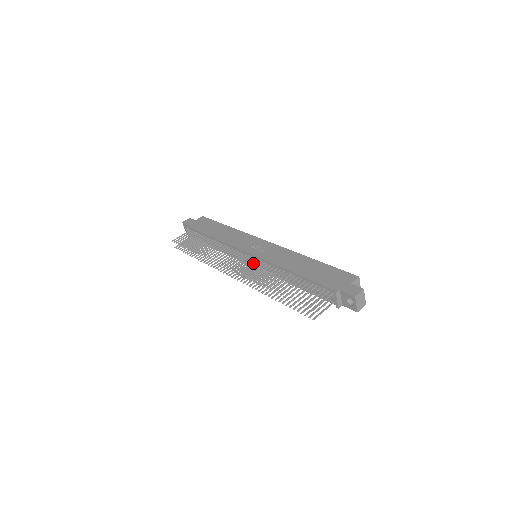
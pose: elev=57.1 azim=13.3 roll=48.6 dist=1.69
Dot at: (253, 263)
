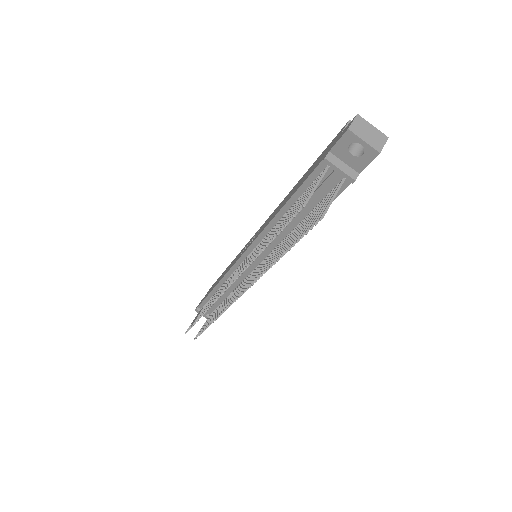
Dot at: (246, 259)
